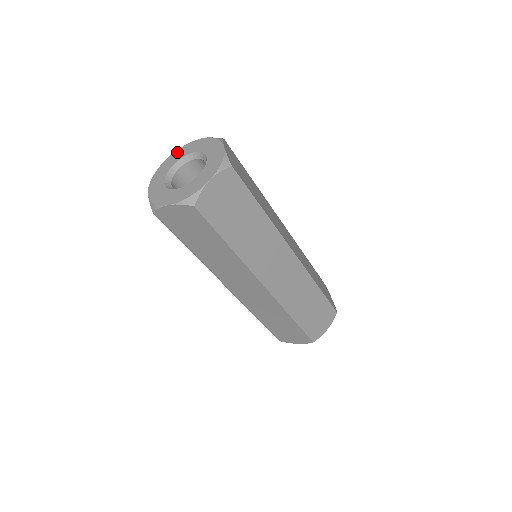
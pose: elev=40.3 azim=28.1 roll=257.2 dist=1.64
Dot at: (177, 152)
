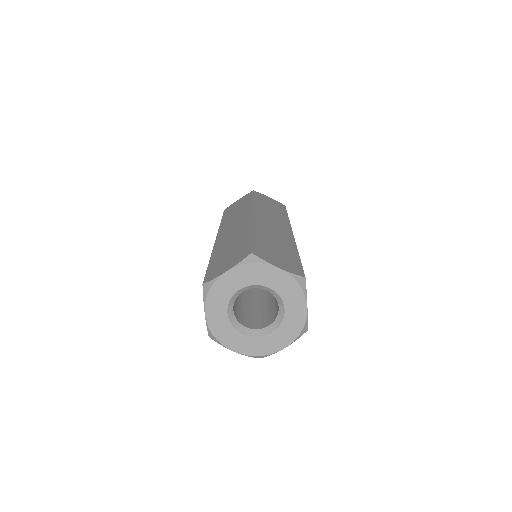
Dot at: (211, 299)
